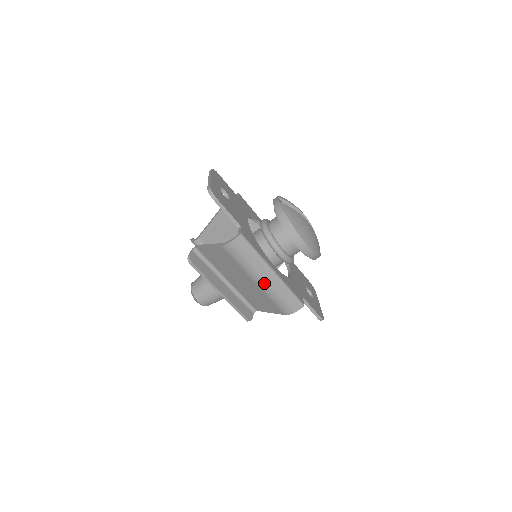
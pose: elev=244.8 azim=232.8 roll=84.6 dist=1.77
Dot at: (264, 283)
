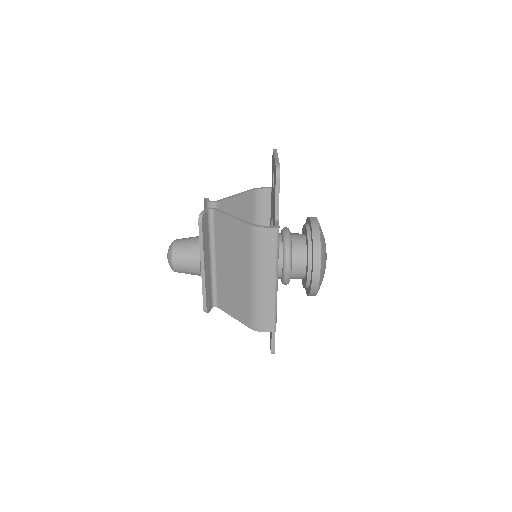
Dot at: (260, 287)
